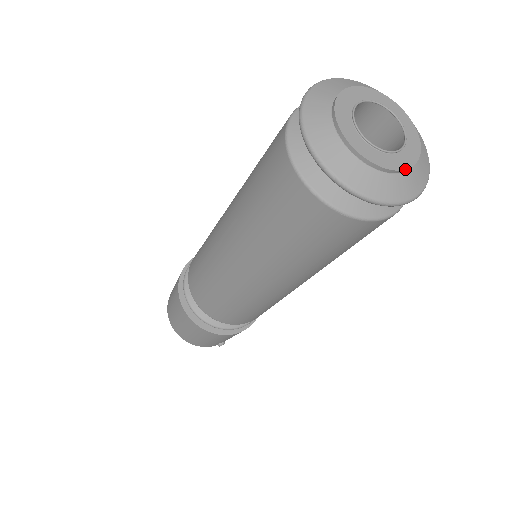
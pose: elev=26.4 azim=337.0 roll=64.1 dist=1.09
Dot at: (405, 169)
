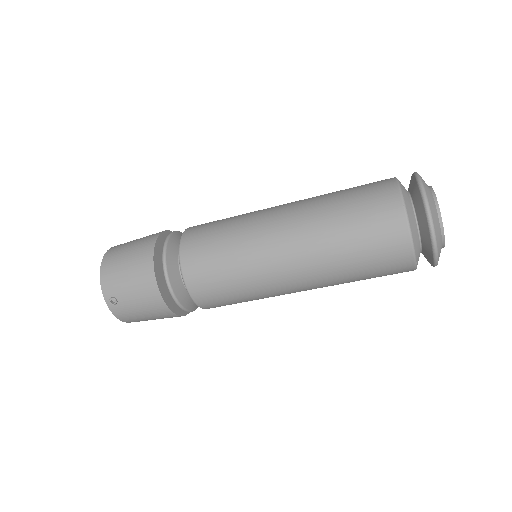
Dot at: (443, 227)
